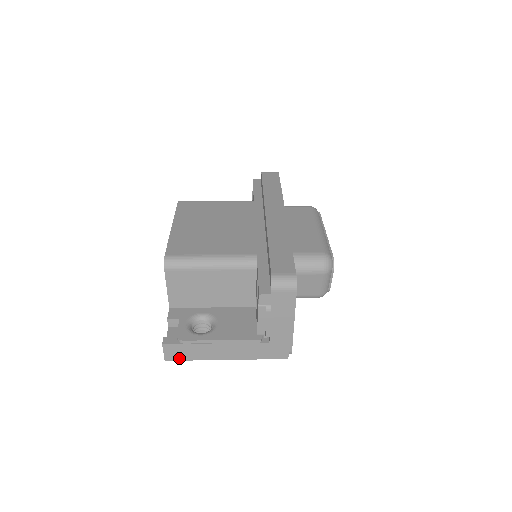
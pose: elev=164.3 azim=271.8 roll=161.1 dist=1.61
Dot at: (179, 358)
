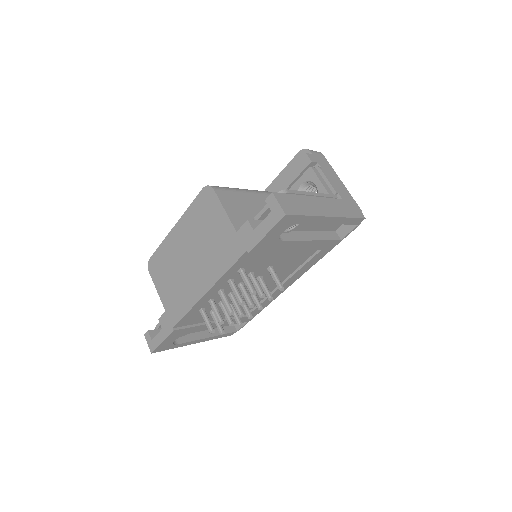
Dot at: (295, 212)
